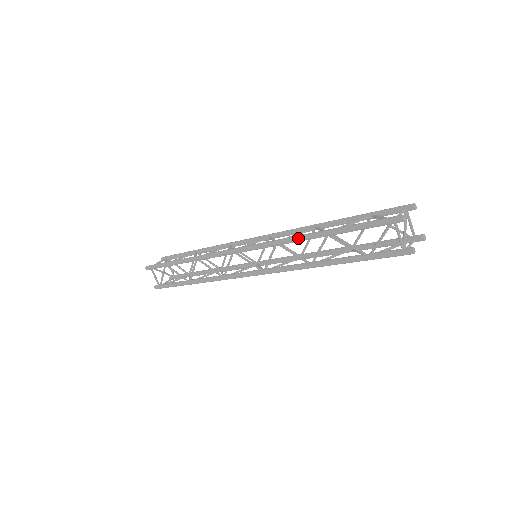
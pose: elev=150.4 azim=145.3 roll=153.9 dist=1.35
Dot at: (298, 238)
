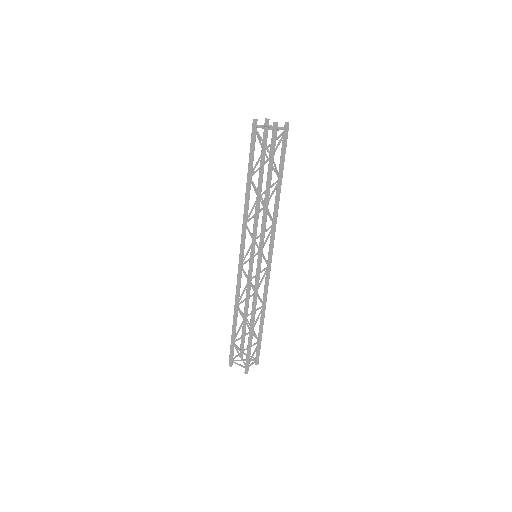
Dot at: (245, 202)
